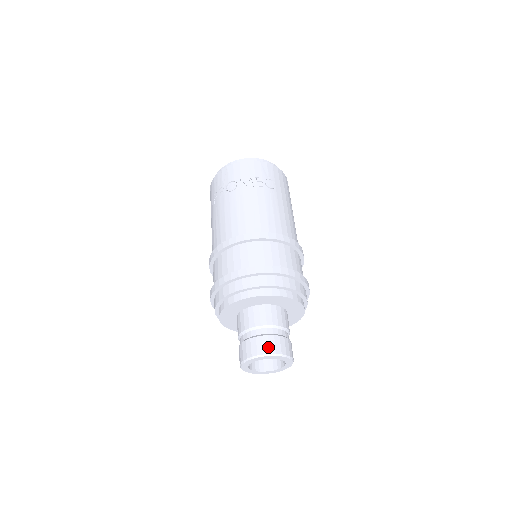
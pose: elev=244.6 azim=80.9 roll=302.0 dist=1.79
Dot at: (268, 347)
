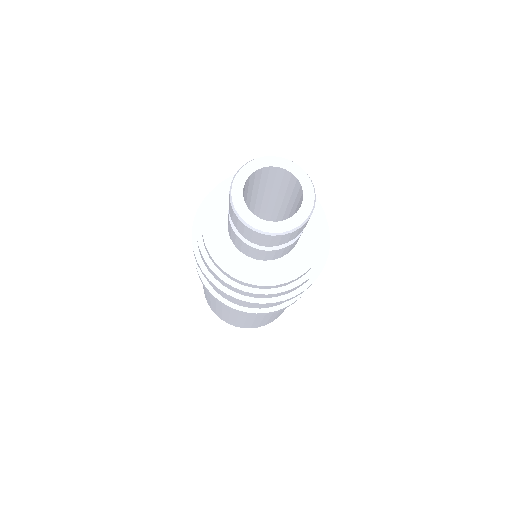
Dot at: occluded
